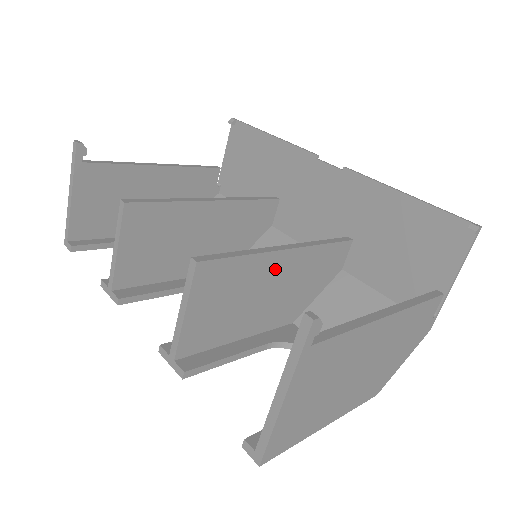
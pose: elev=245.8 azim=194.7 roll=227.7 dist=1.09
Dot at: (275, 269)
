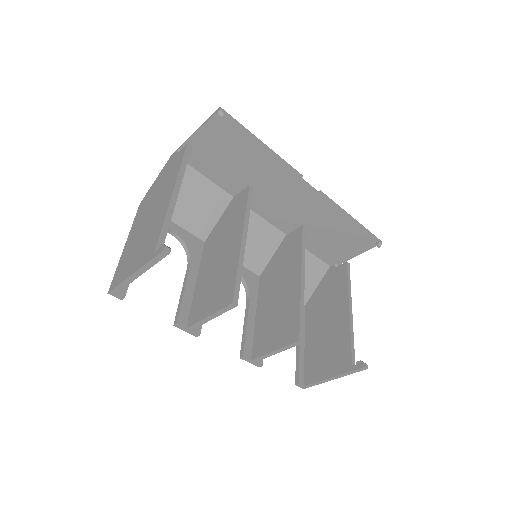
Dot at: occluded
